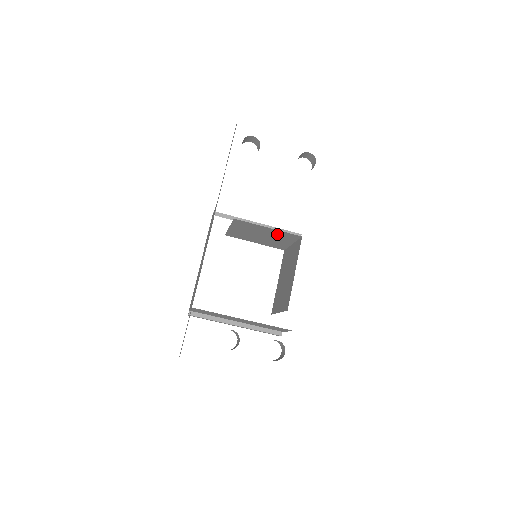
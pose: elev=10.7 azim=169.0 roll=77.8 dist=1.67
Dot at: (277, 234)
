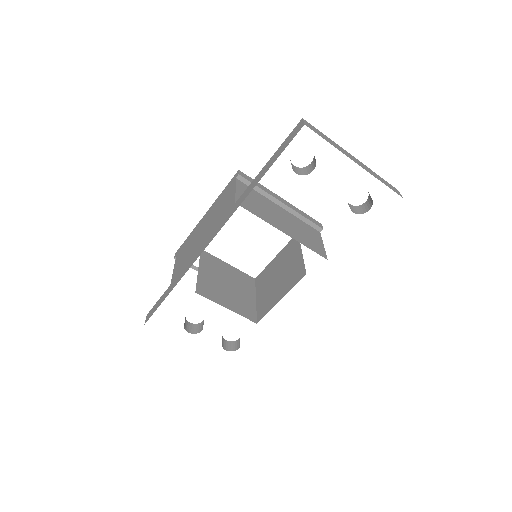
Dot at: occluded
